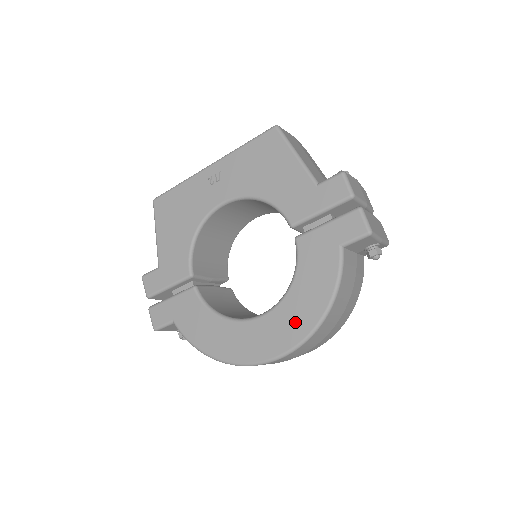
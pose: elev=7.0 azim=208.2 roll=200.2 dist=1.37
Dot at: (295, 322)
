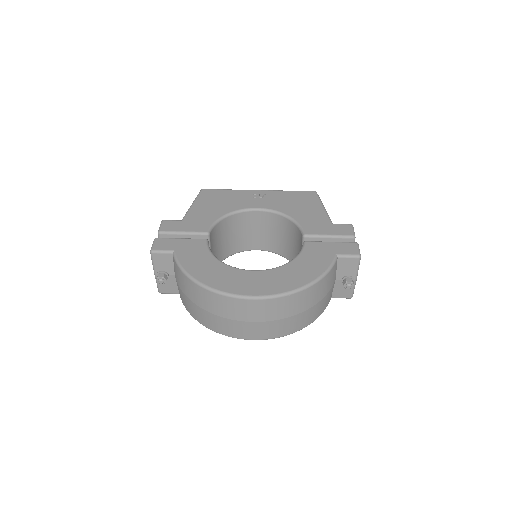
Dot at: (283, 281)
